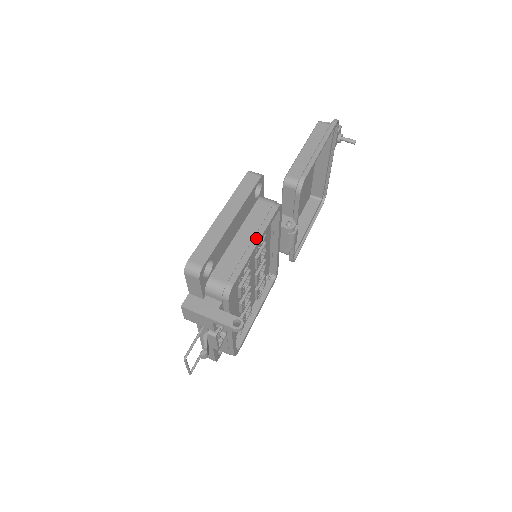
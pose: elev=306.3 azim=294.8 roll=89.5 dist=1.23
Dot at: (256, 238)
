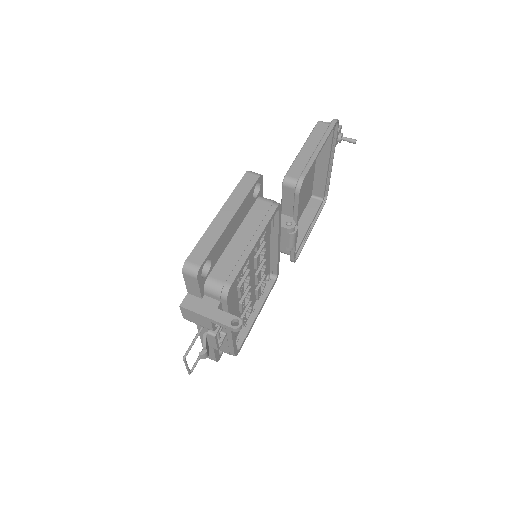
Dot at: (255, 238)
